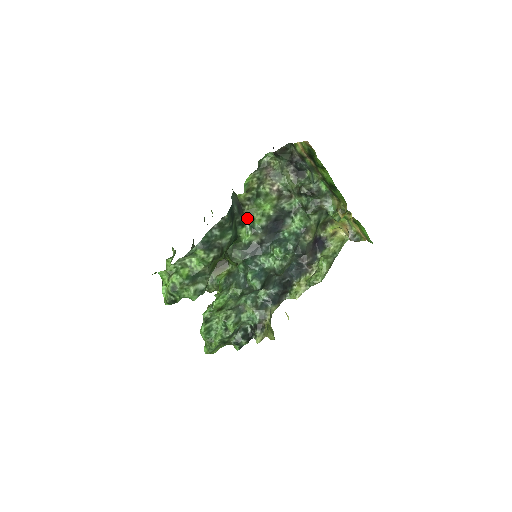
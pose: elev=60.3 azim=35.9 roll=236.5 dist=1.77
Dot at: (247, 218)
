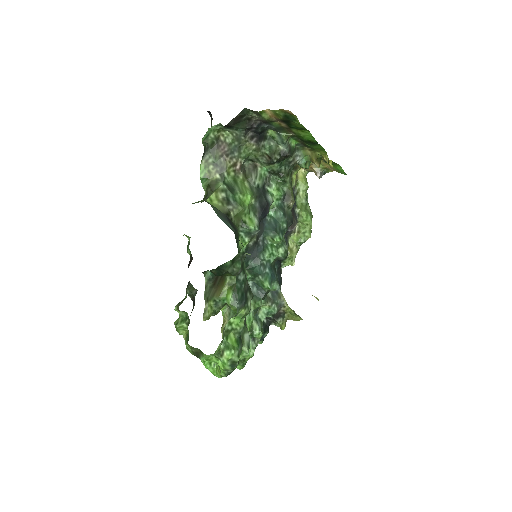
Dot at: (238, 226)
